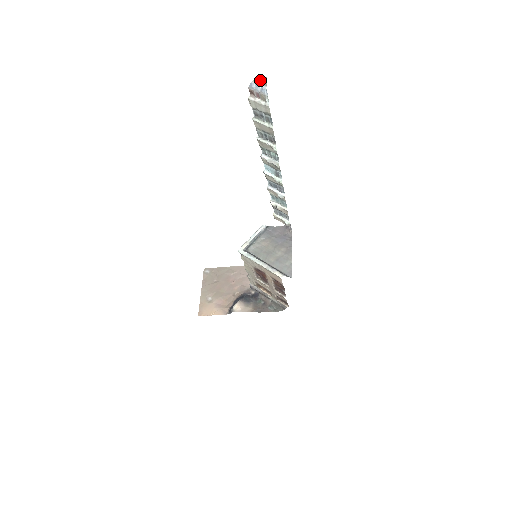
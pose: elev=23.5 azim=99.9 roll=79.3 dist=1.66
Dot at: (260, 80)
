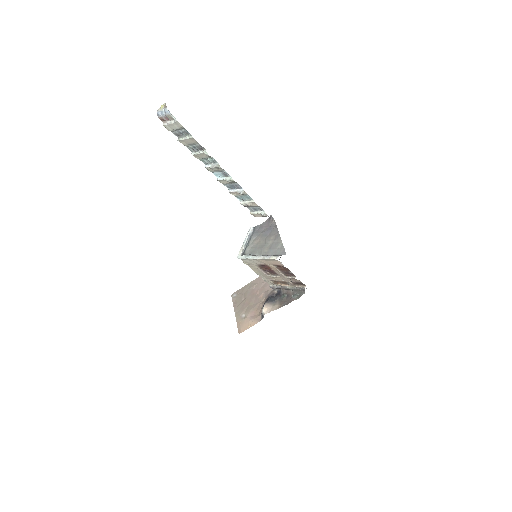
Dot at: (161, 106)
